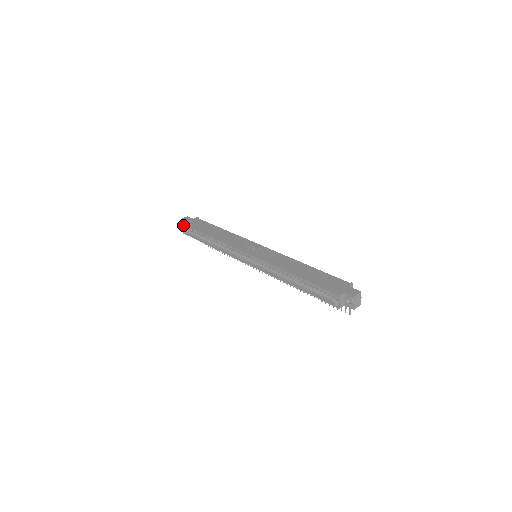
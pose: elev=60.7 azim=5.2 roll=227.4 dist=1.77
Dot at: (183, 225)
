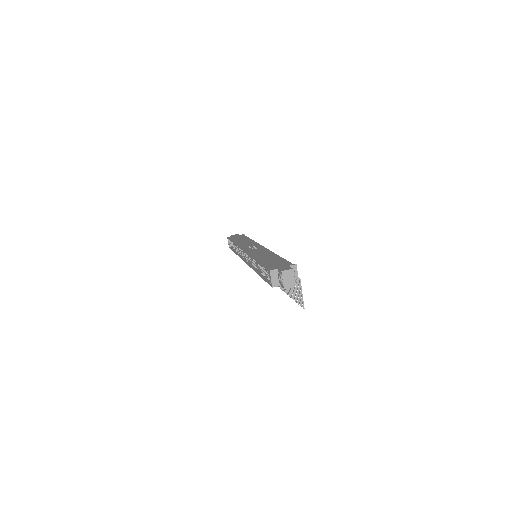
Dot at: occluded
